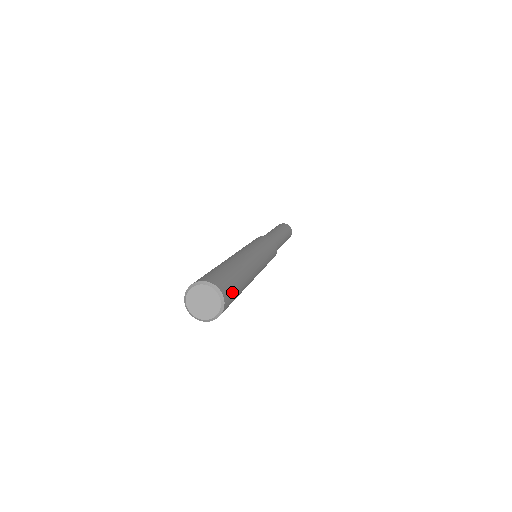
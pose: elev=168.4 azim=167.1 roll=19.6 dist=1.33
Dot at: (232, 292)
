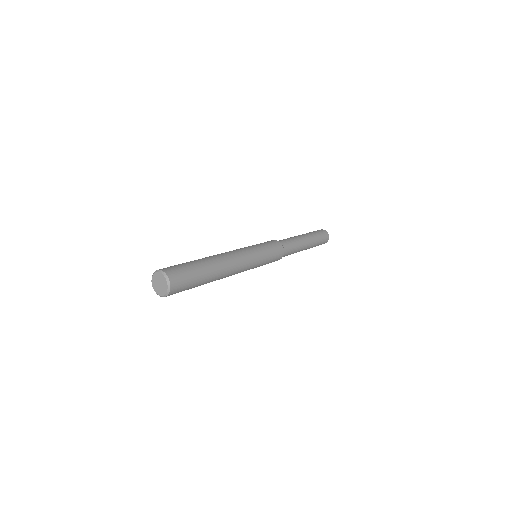
Dot at: (185, 280)
